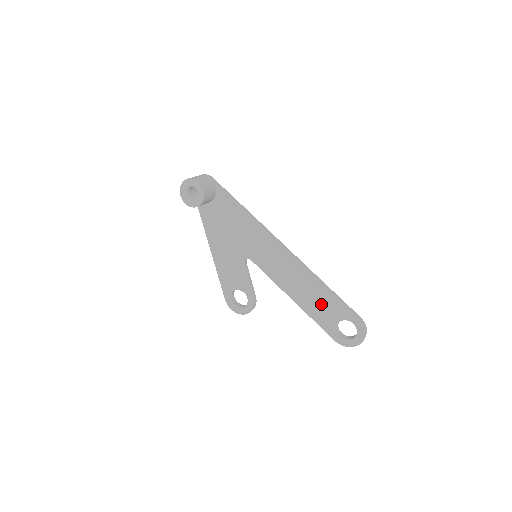
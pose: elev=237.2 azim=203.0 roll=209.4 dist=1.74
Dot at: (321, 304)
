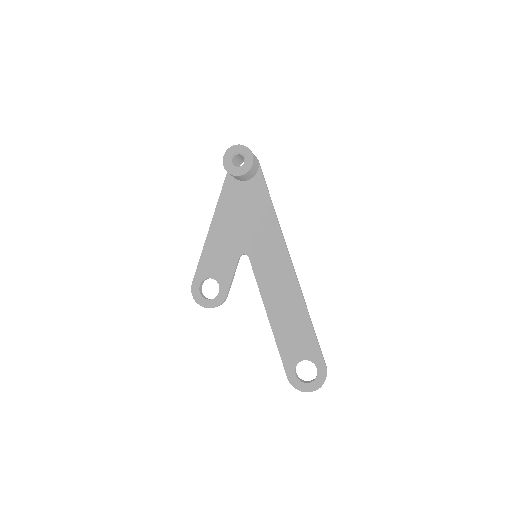
Dot at: (296, 334)
